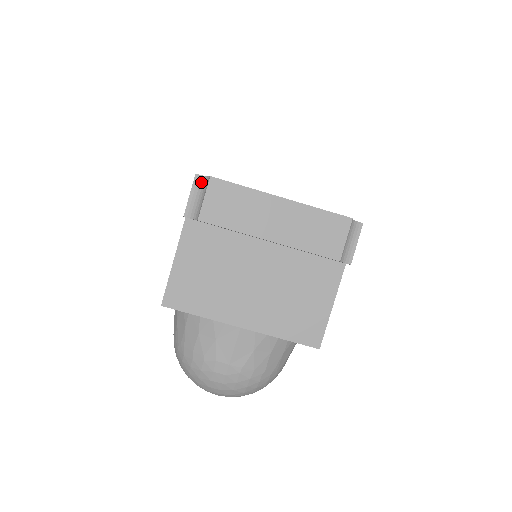
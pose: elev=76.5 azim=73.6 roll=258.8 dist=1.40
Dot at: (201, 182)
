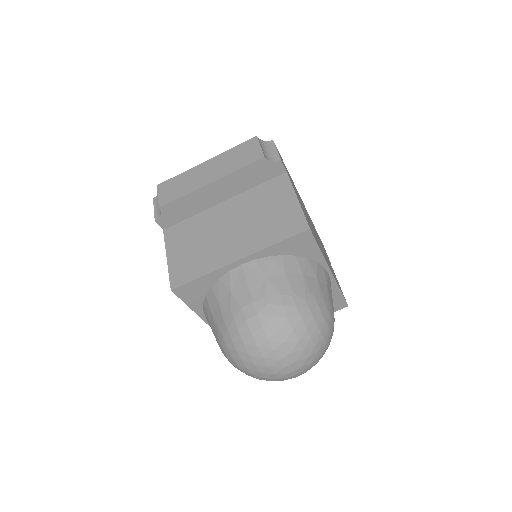
Dot at: (157, 198)
